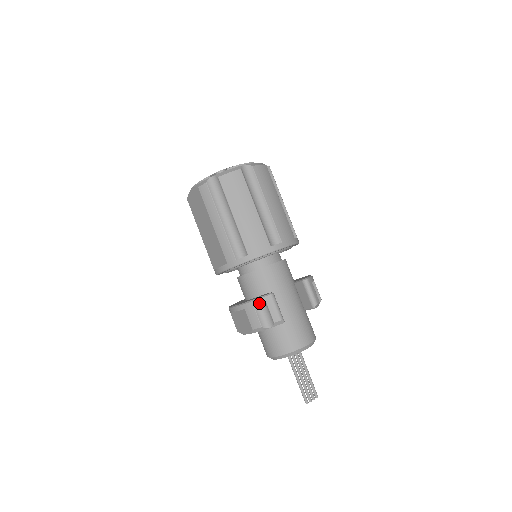
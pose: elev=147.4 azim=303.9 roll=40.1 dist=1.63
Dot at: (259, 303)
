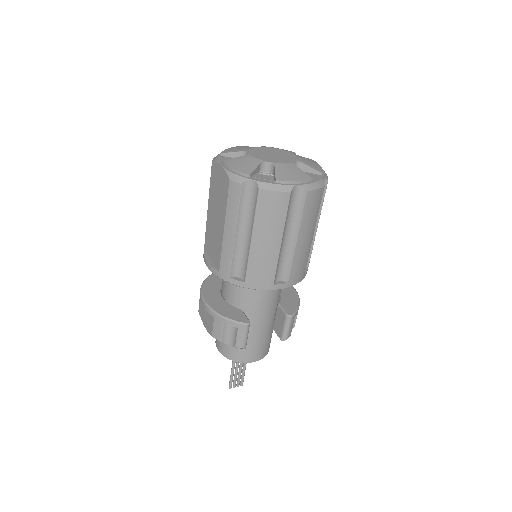
Dot at: (231, 325)
